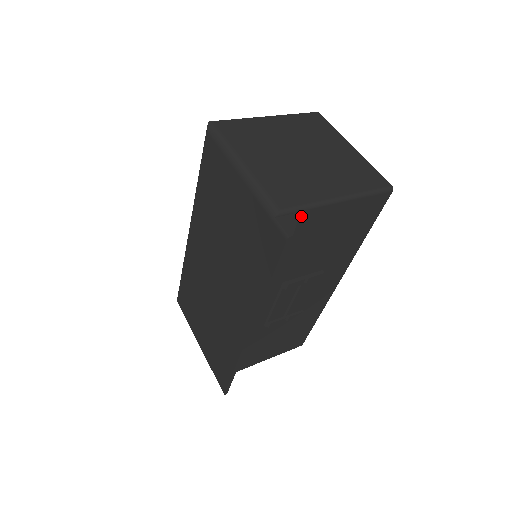
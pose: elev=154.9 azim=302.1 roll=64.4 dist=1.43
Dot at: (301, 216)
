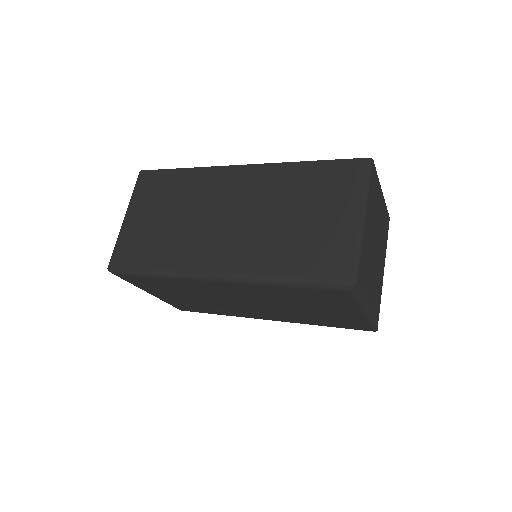
Dot at: occluded
